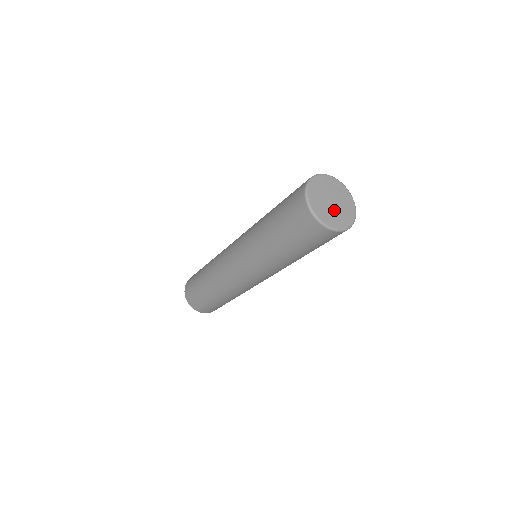
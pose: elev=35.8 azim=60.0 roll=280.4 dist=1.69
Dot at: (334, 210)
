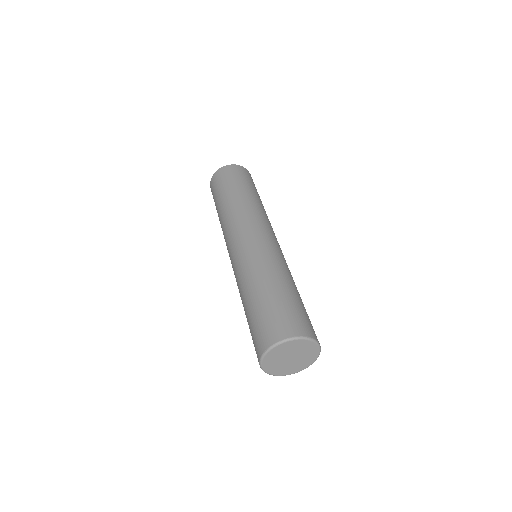
Dot at: (290, 364)
